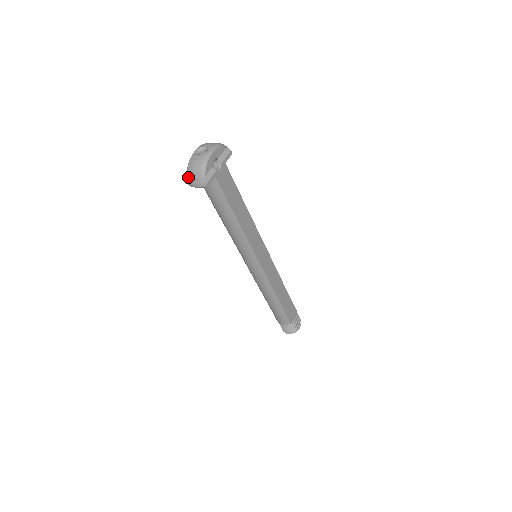
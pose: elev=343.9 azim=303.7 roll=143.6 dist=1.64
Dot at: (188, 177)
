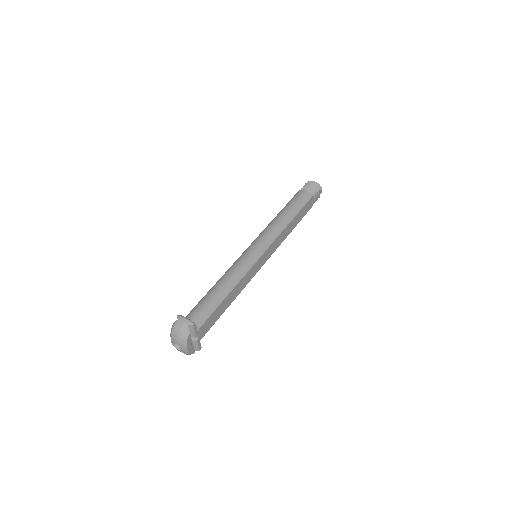
Dot at: occluded
